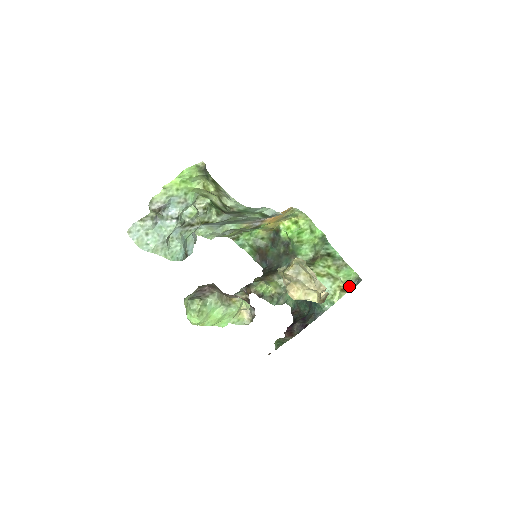
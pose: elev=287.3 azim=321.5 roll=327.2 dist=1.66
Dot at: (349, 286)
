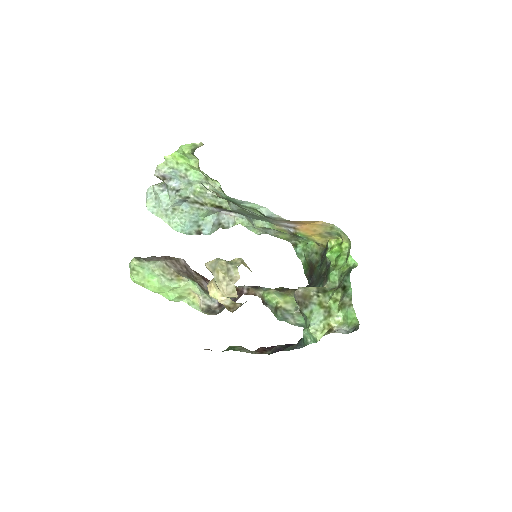
Dot at: (340, 329)
